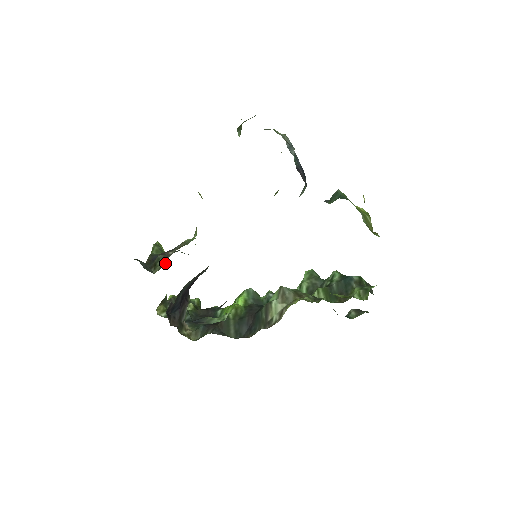
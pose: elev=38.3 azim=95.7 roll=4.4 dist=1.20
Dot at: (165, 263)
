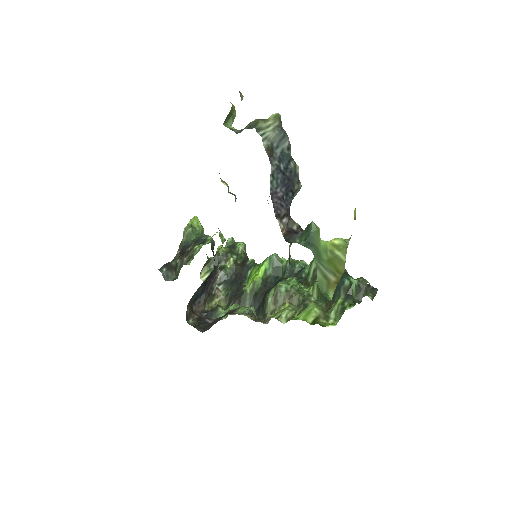
Dot at: occluded
